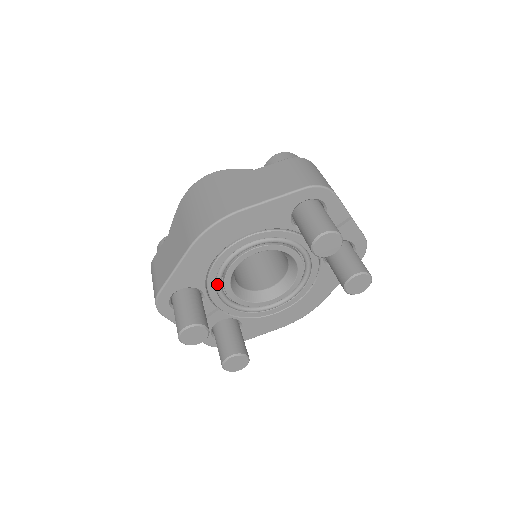
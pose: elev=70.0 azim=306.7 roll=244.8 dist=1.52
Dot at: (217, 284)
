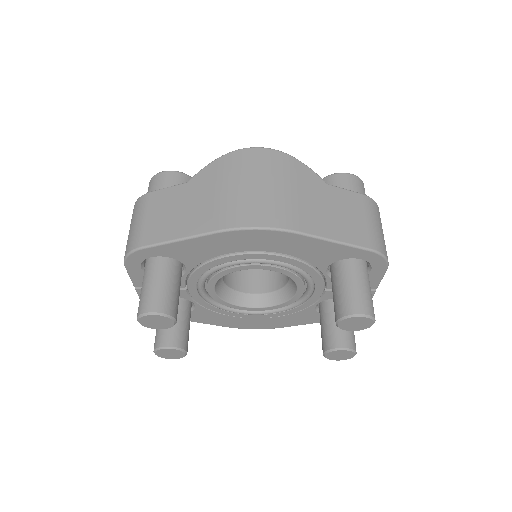
Dot at: (208, 272)
